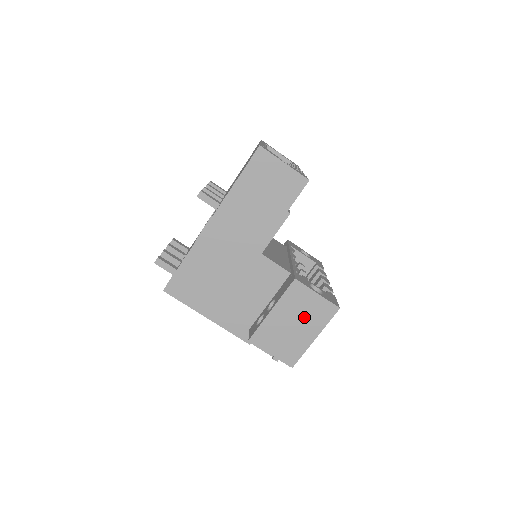
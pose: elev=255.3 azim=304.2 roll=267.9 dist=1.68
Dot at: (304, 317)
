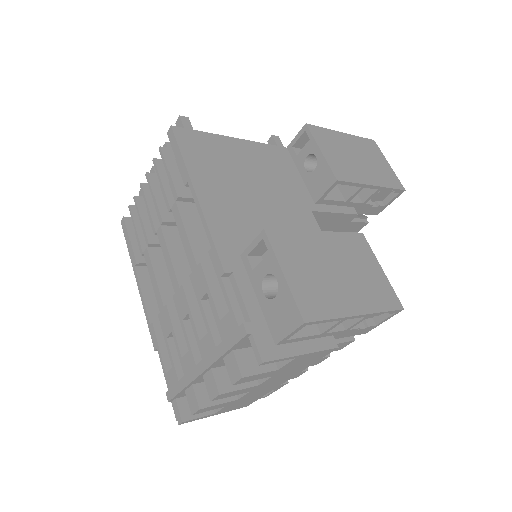
Dot at: (355, 276)
